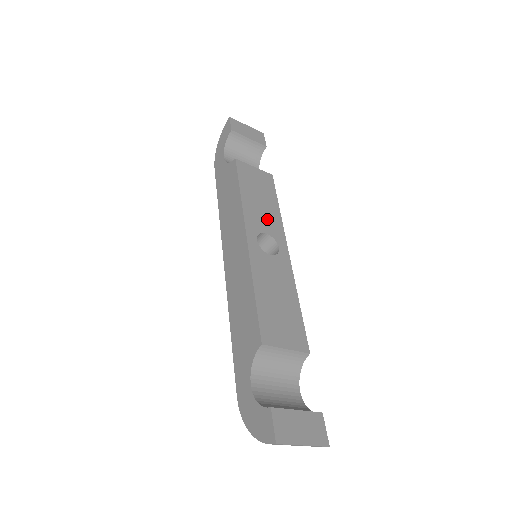
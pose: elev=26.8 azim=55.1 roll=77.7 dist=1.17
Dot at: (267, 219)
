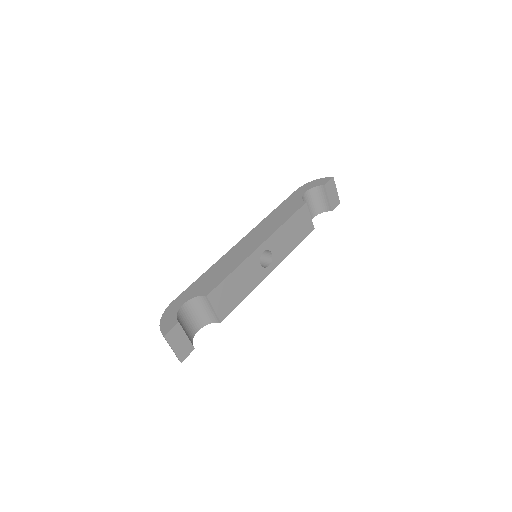
Dot at: (282, 247)
